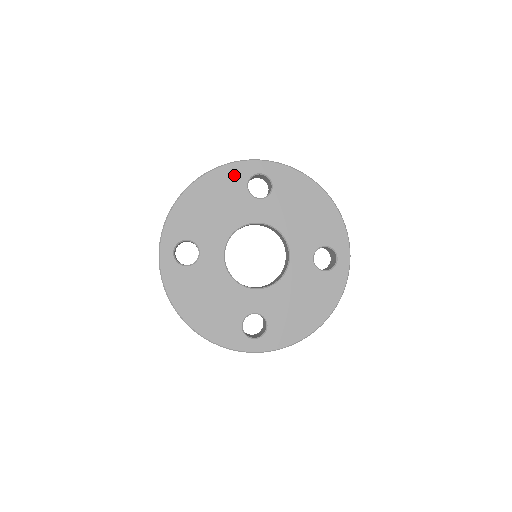
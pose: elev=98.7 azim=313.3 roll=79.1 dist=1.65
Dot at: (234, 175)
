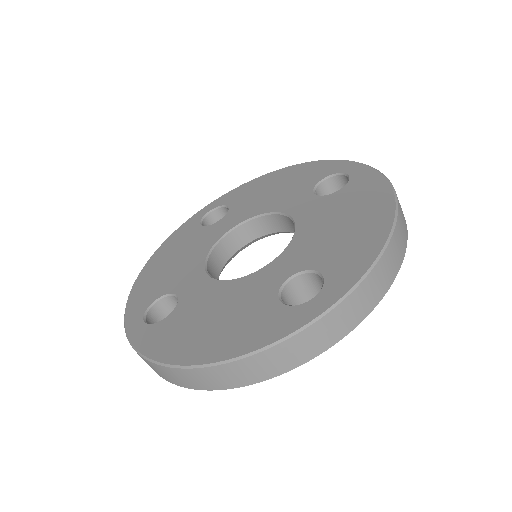
Dot at: (184, 231)
